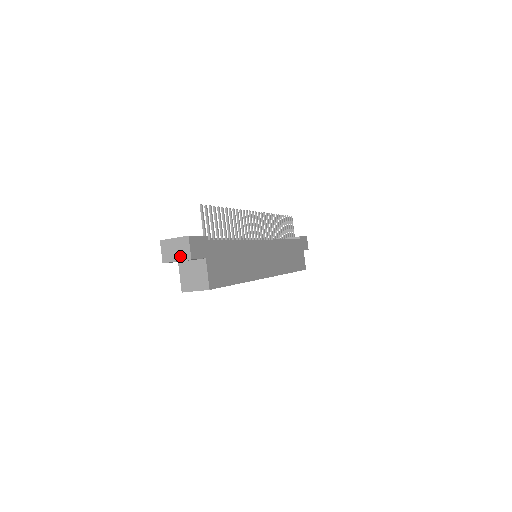
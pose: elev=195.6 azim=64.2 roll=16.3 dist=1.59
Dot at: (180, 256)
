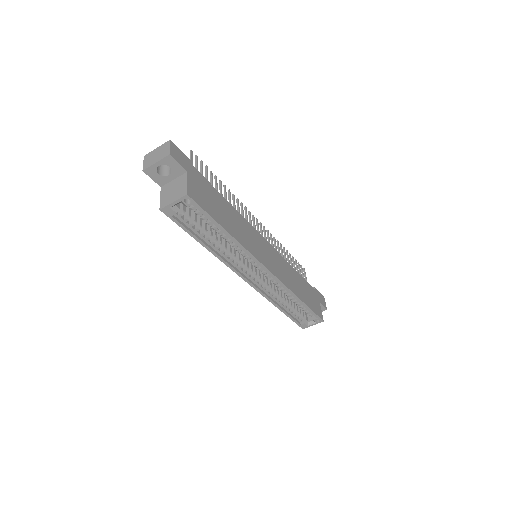
Dot at: (160, 157)
